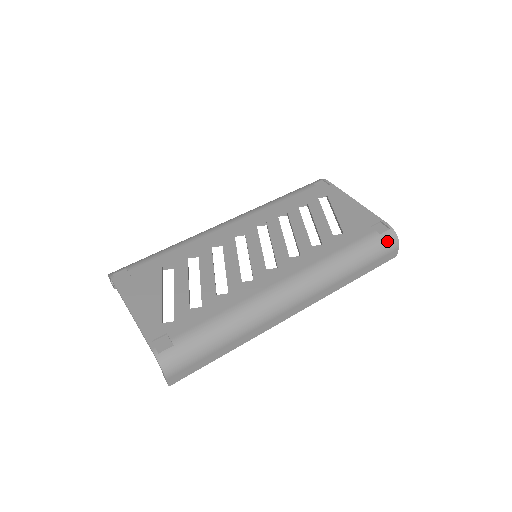
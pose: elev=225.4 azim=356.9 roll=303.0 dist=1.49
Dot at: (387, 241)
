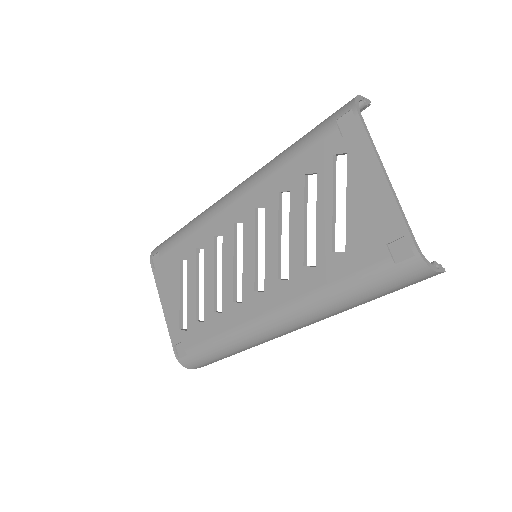
Dot at: (408, 273)
